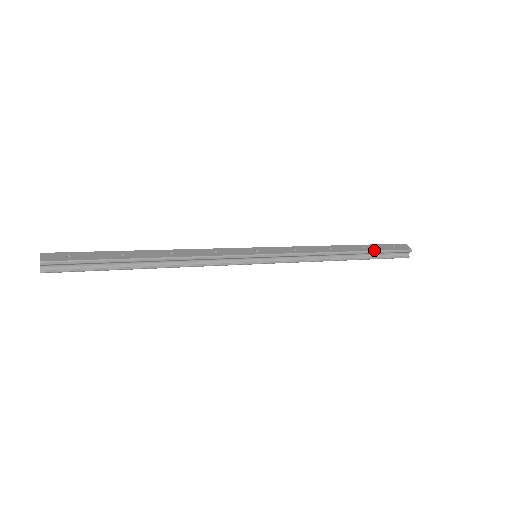
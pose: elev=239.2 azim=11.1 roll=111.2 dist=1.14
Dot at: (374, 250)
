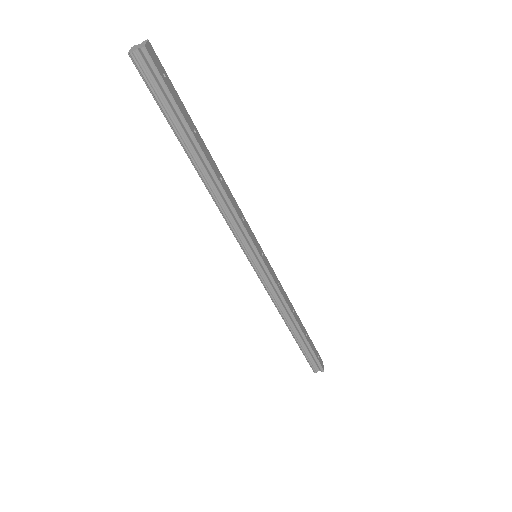
Dot at: (310, 345)
